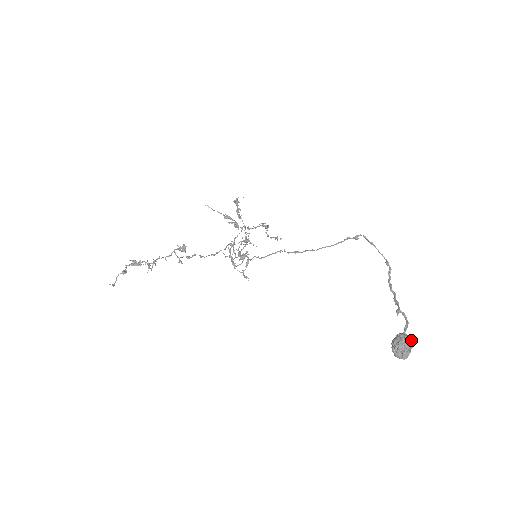
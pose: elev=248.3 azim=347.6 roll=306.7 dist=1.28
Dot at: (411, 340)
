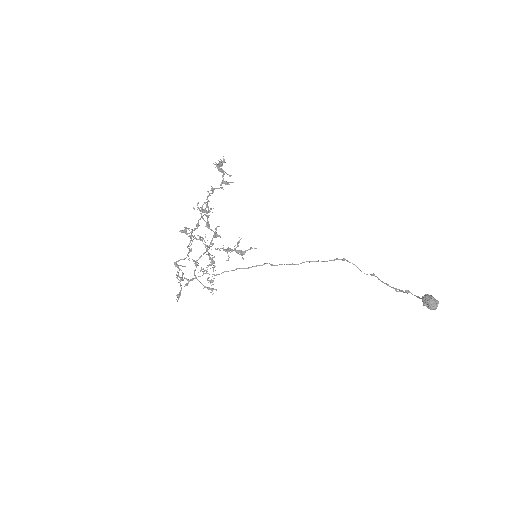
Dot at: occluded
